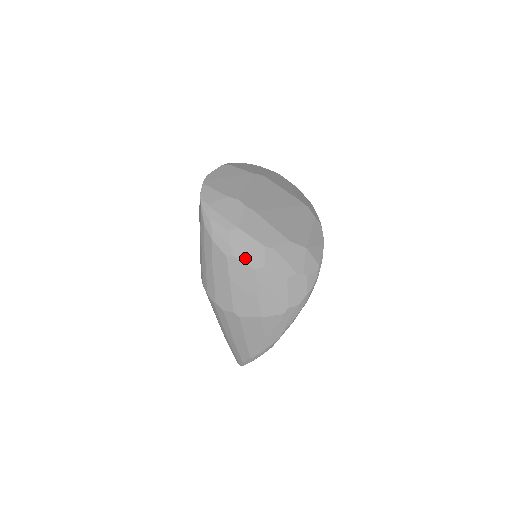
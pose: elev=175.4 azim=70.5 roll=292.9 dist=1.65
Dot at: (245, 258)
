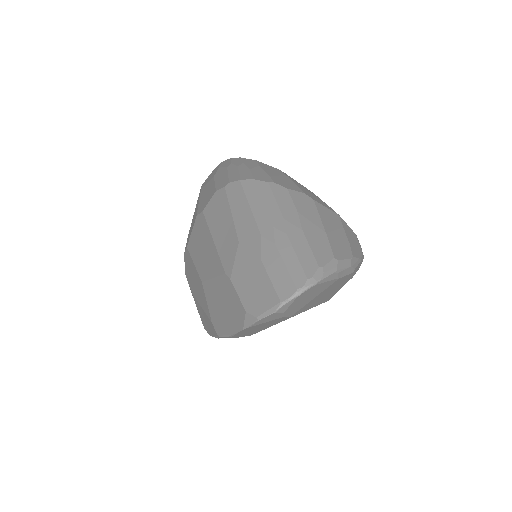
Dot at: occluded
